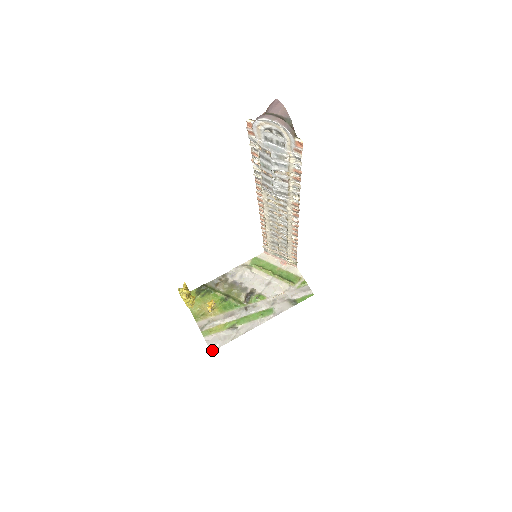
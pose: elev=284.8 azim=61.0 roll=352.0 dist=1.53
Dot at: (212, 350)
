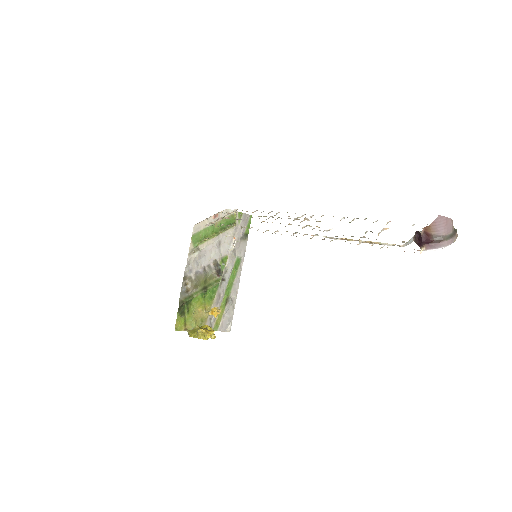
Dot at: (230, 330)
